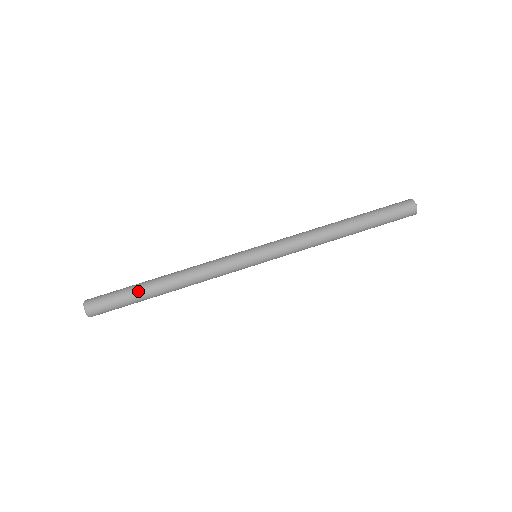
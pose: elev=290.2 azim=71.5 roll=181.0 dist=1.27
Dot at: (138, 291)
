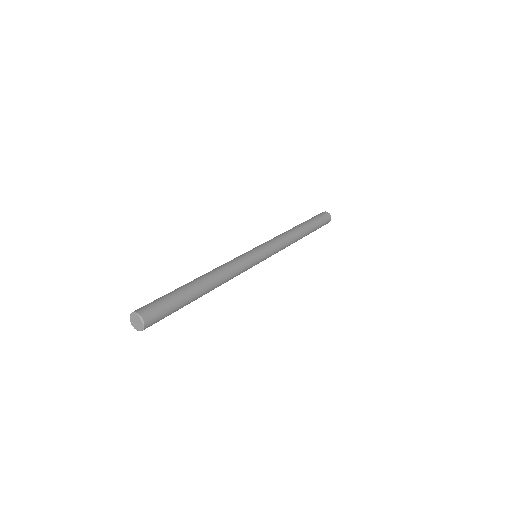
Dot at: (181, 289)
